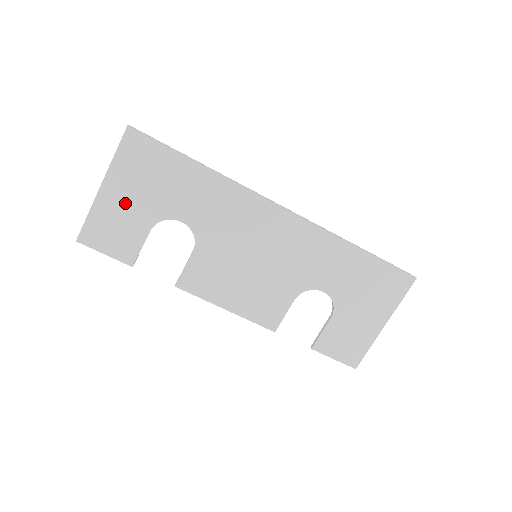
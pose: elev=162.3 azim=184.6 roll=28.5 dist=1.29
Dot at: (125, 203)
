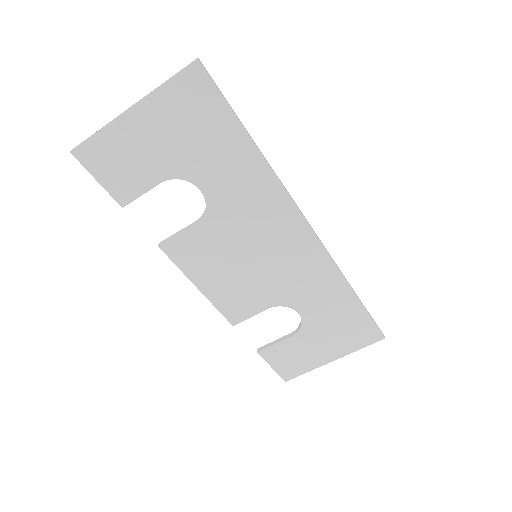
Dot at: (148, 141)
